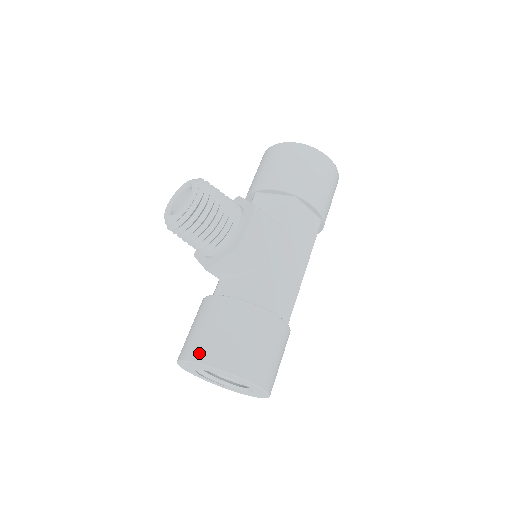
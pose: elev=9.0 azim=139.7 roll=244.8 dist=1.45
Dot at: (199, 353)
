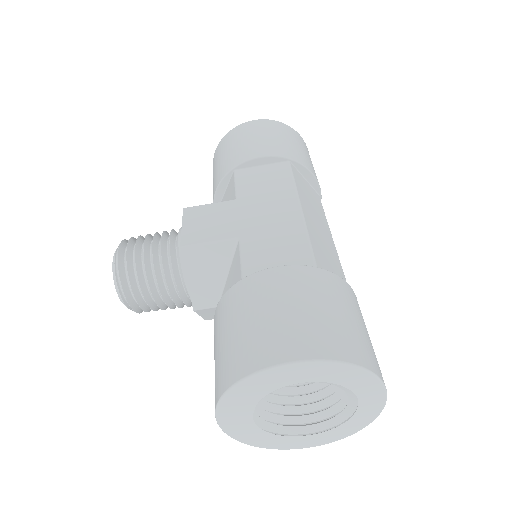
Dot at: (215, 394)
